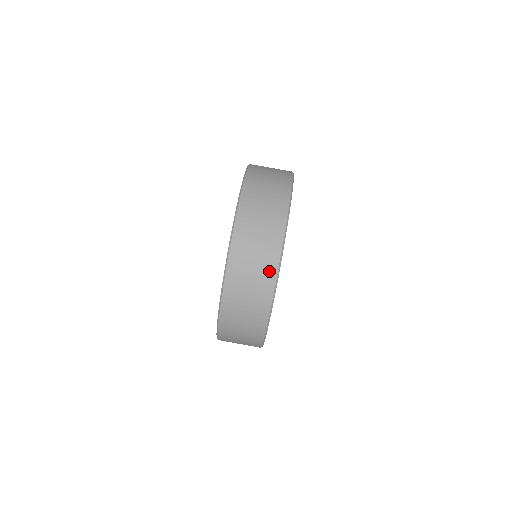
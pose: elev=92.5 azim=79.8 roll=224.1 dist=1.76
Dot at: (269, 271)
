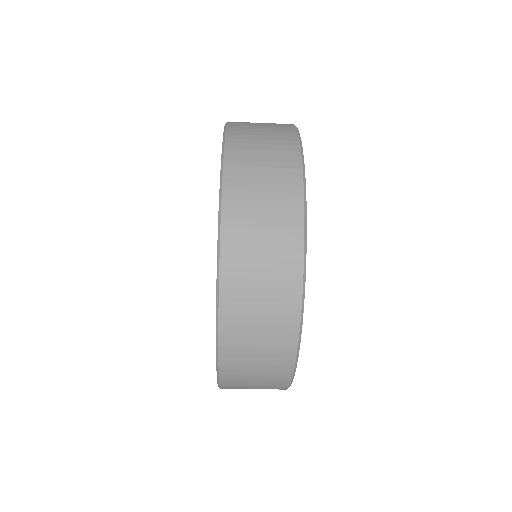
Dot at: (287, 309)
